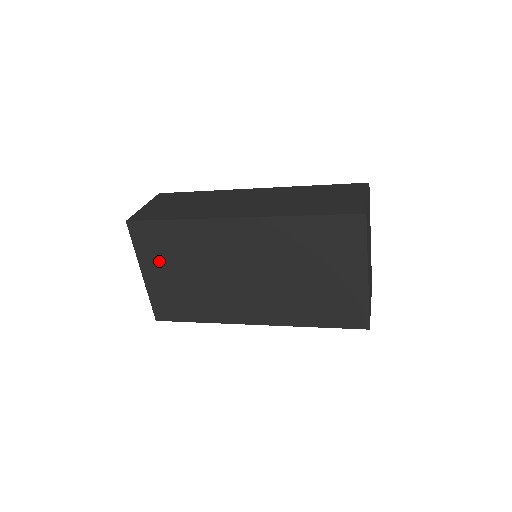
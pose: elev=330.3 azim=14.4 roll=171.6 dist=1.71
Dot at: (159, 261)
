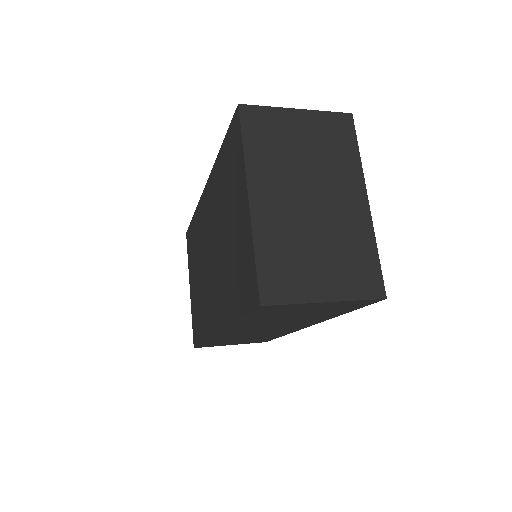
Dot at: (192, 268)
